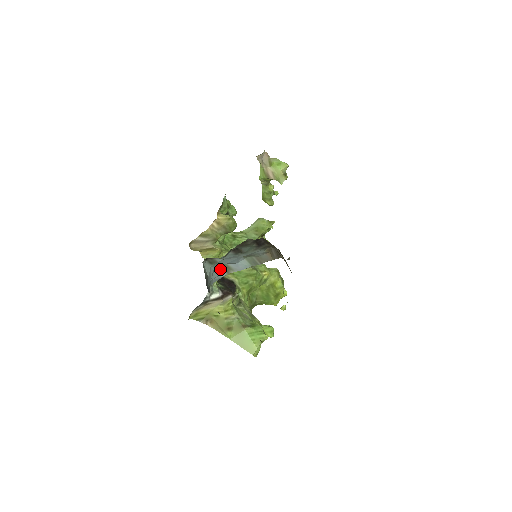
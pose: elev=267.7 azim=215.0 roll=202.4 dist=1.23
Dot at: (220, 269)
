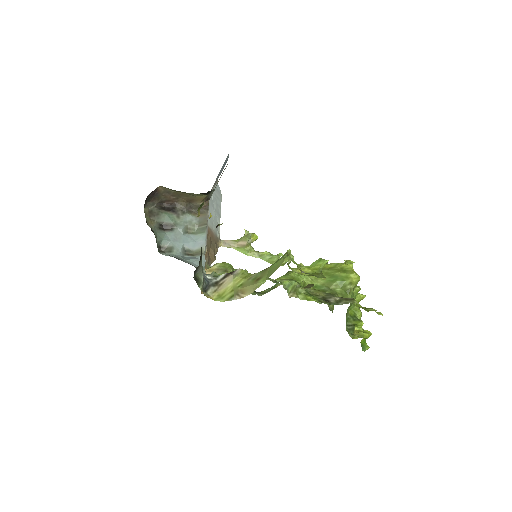
Dot at: (195, 258)
